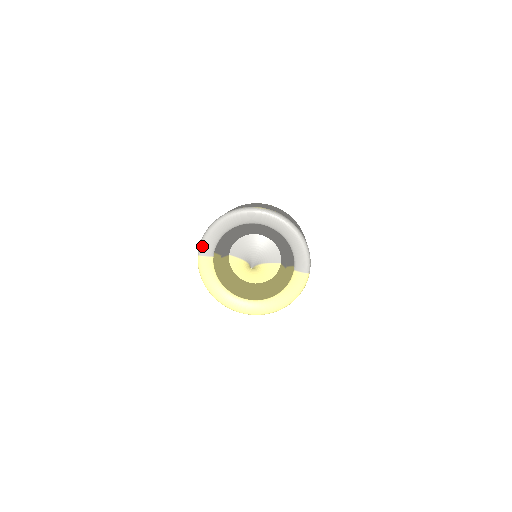
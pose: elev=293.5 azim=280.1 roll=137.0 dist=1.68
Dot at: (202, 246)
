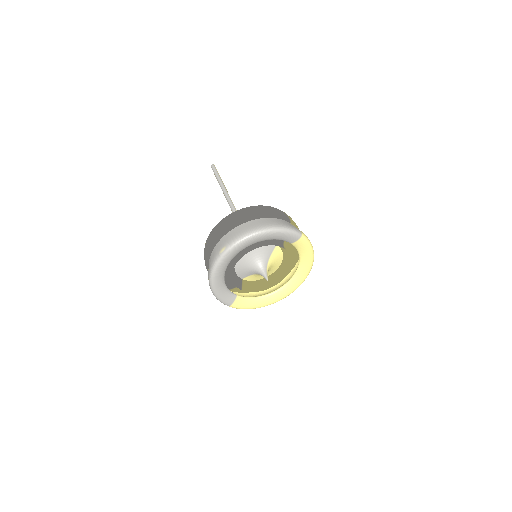
Dot at: (224, 302)
